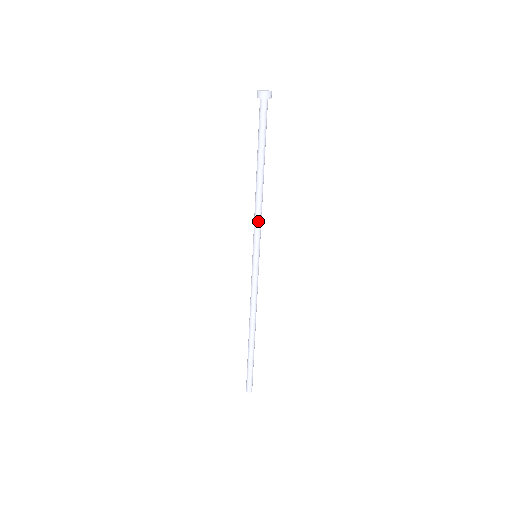
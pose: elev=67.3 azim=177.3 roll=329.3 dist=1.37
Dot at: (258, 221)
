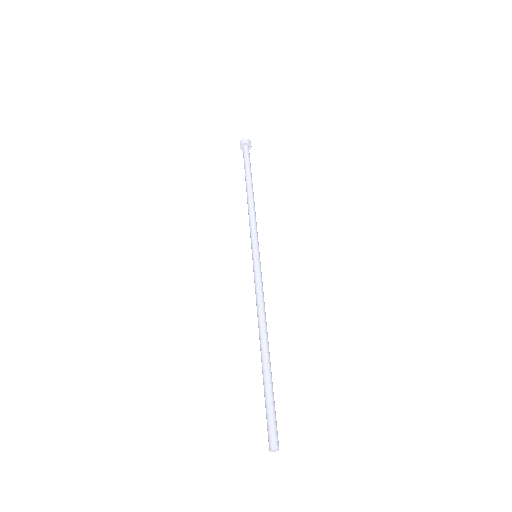
Dot at: (255, 222)
